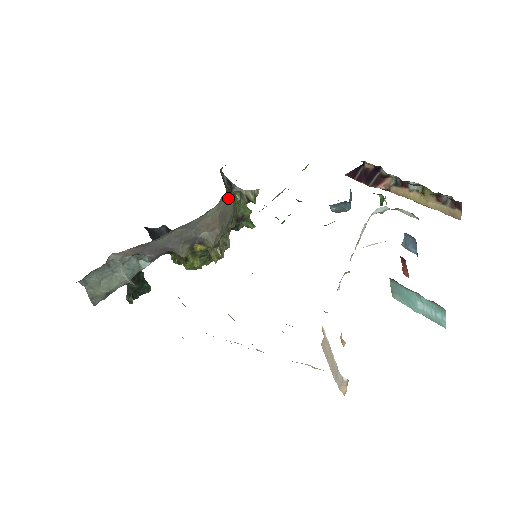
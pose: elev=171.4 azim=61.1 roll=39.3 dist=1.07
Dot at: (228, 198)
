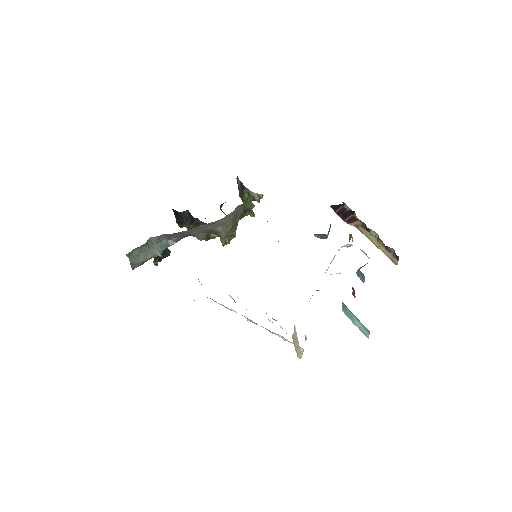
Dot at: (241, 205)
